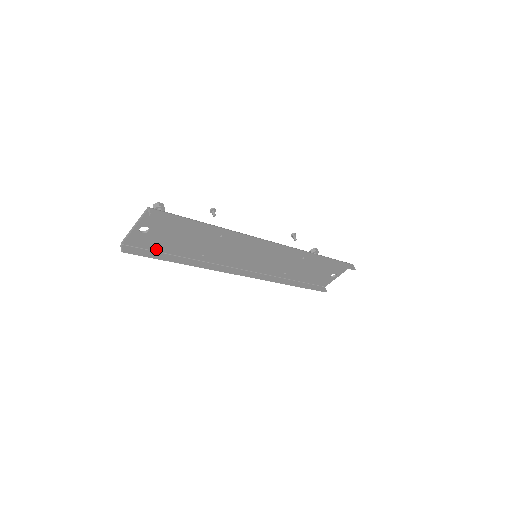
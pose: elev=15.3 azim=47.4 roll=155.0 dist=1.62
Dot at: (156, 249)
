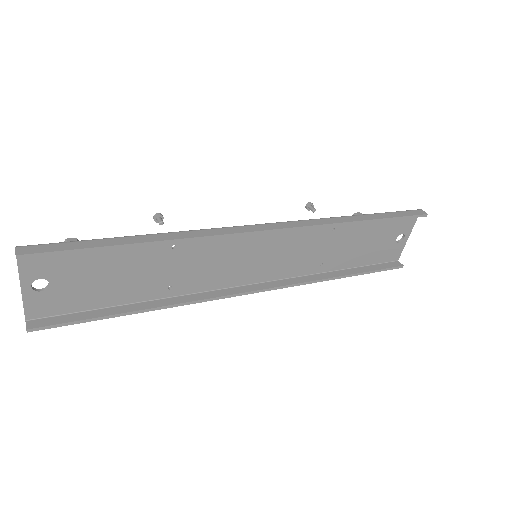
Dot at: (87, 307)
